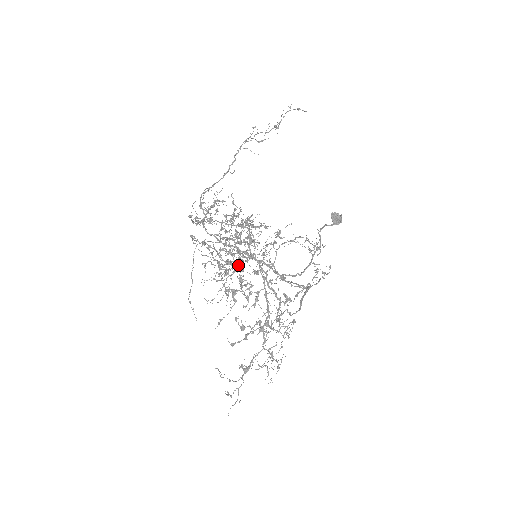
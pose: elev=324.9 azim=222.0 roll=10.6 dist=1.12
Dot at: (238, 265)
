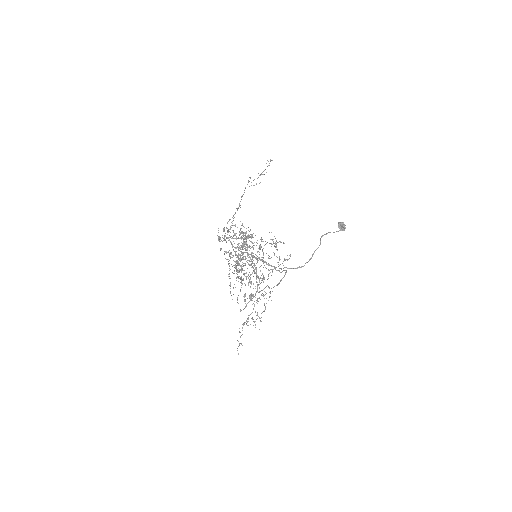
Dot at: (245, 263)
